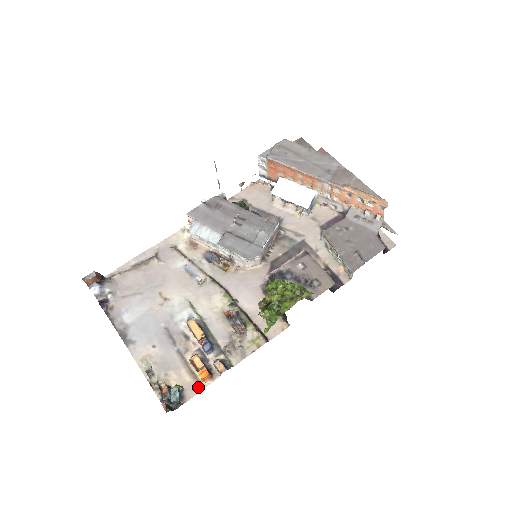
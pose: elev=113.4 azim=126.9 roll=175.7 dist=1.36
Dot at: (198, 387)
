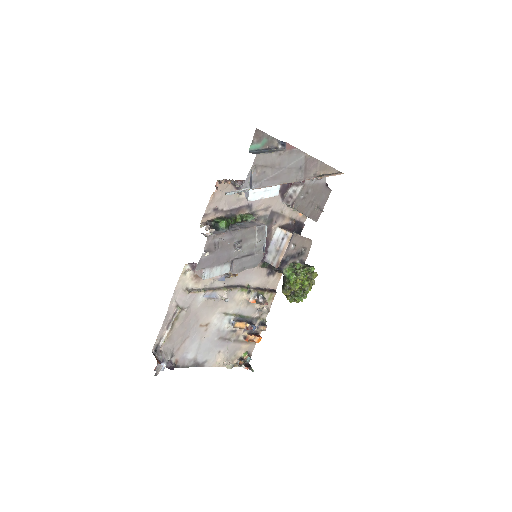
Dot at: (254, 344)
